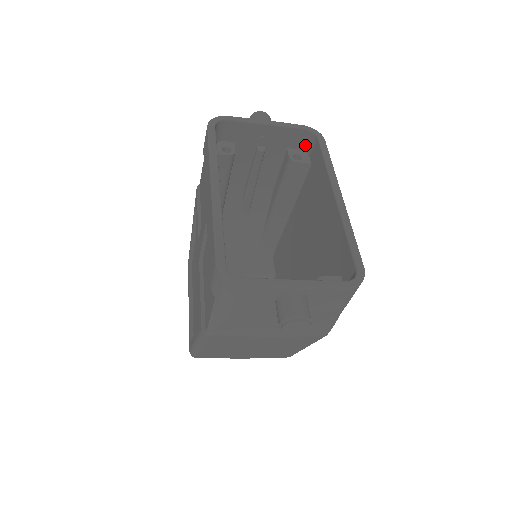
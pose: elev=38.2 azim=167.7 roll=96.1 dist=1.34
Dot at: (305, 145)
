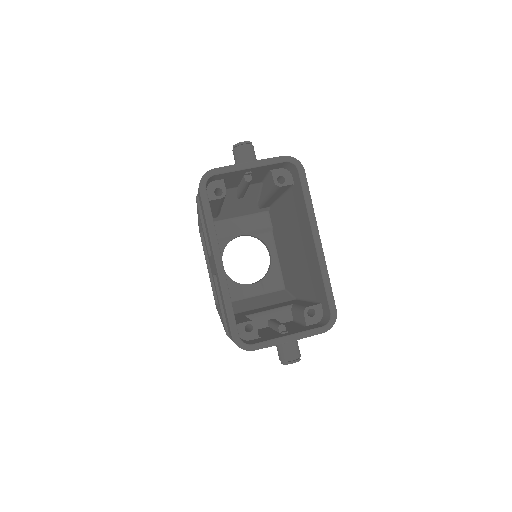
Dot at: (287, 167)
